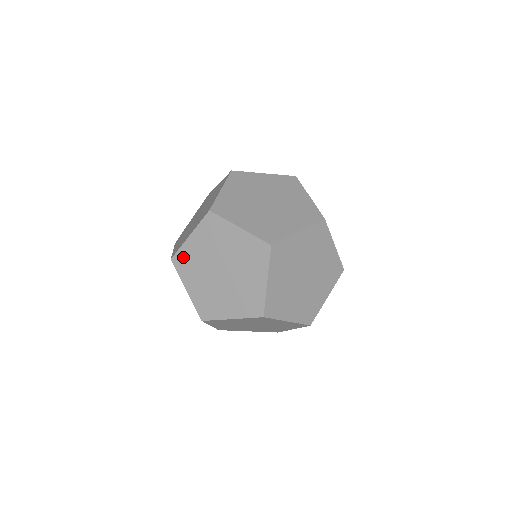
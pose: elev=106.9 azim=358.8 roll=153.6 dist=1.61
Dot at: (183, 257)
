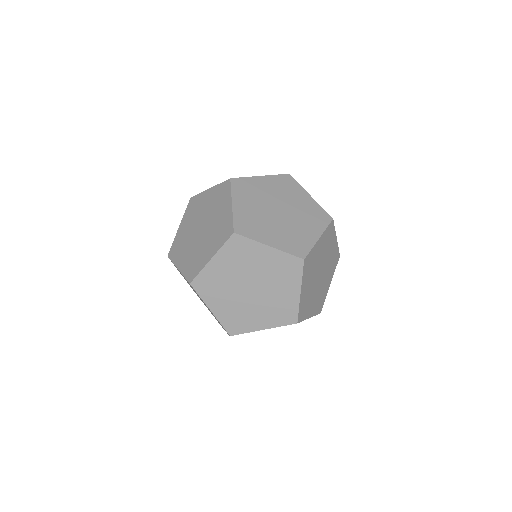
Dot at: (175, 246)
